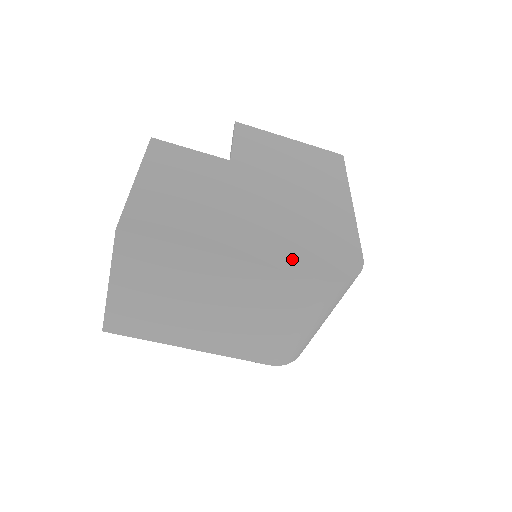
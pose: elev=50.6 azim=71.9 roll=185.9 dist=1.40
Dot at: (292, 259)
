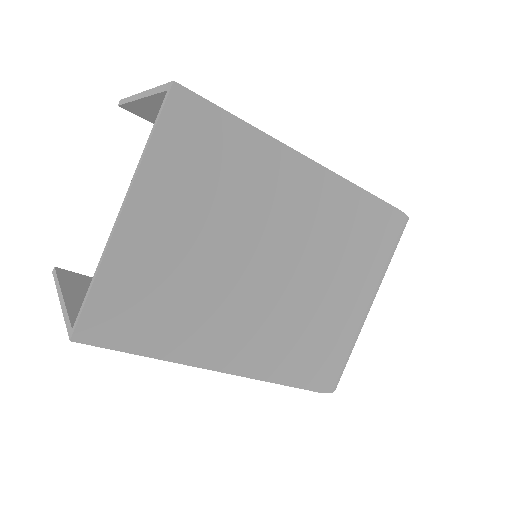
Dot at: occluded
